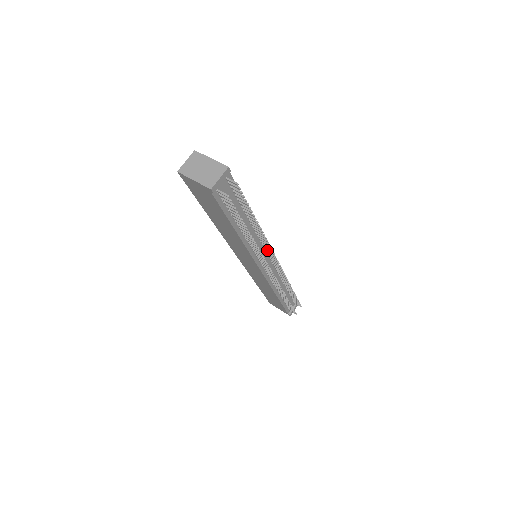
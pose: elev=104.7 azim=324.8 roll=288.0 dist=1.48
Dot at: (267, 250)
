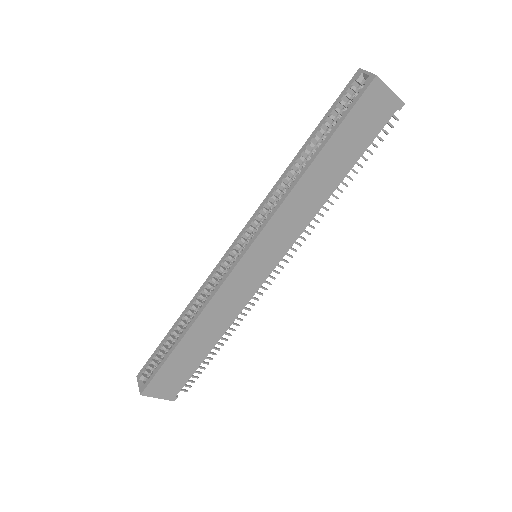
Dot at: occluded
